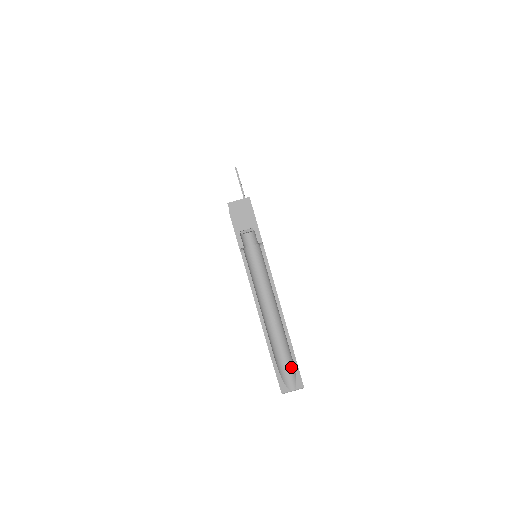
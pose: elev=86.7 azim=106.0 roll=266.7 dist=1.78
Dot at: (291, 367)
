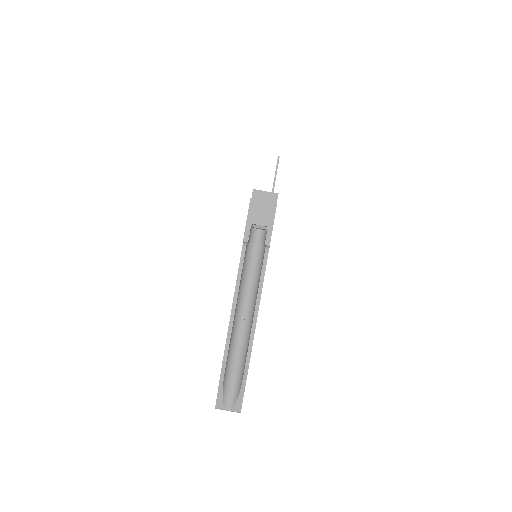
Dot at: (238, 386)
